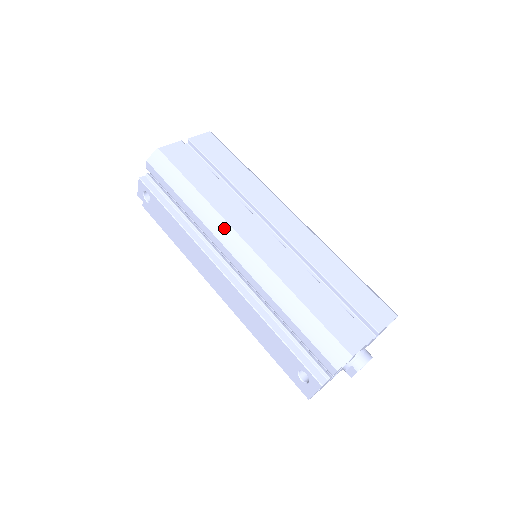
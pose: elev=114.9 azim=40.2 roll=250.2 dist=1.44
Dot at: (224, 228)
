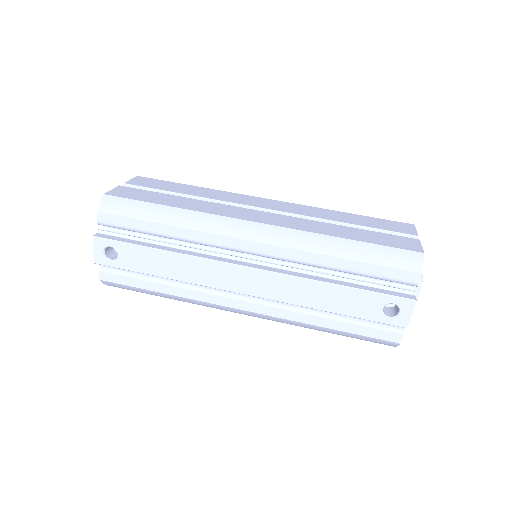
Dot at: (227, 223)
